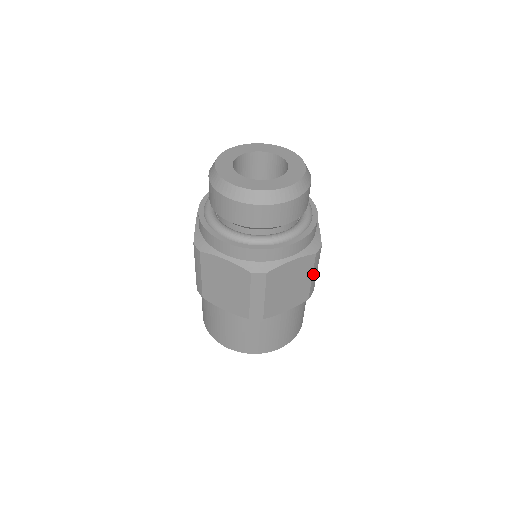
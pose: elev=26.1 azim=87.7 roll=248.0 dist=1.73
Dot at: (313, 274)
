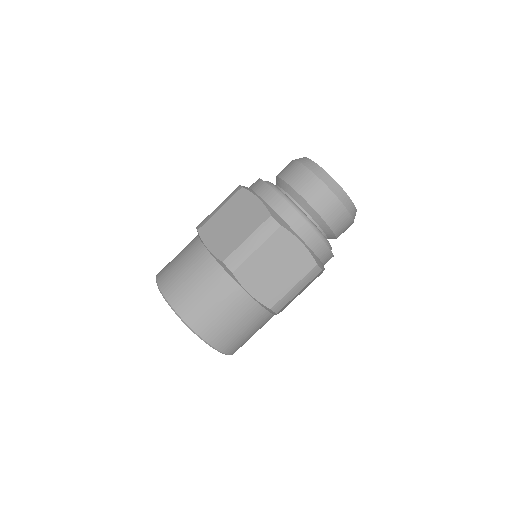
Dot at: occluded
